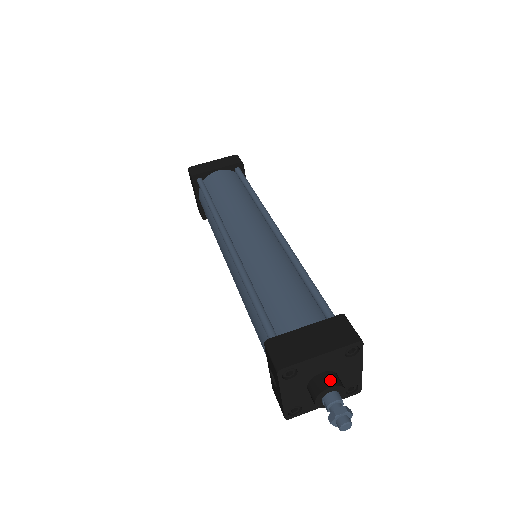
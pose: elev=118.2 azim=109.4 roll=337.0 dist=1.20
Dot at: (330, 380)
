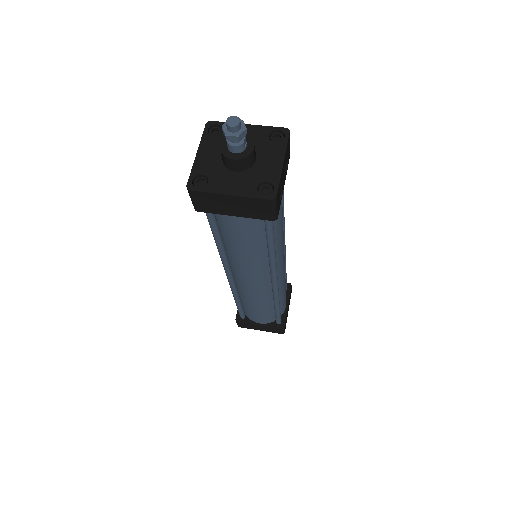
Dot at: occluded
